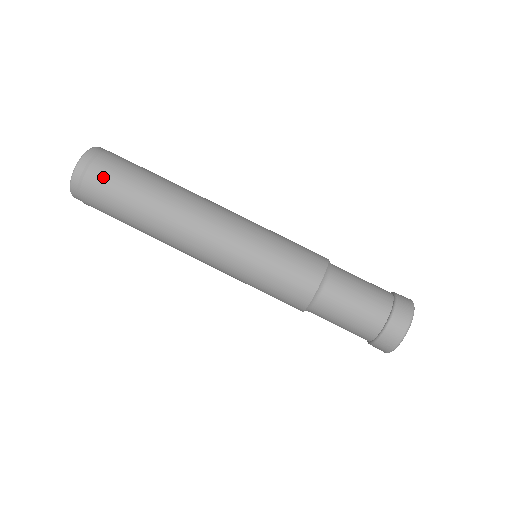
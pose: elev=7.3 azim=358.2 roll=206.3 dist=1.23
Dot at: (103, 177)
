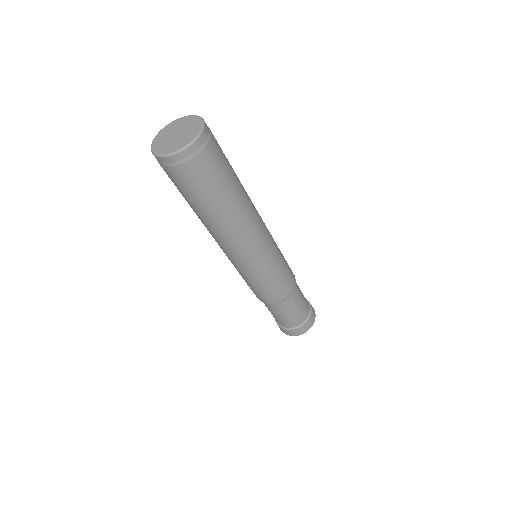
Dot at: (202, 171)
